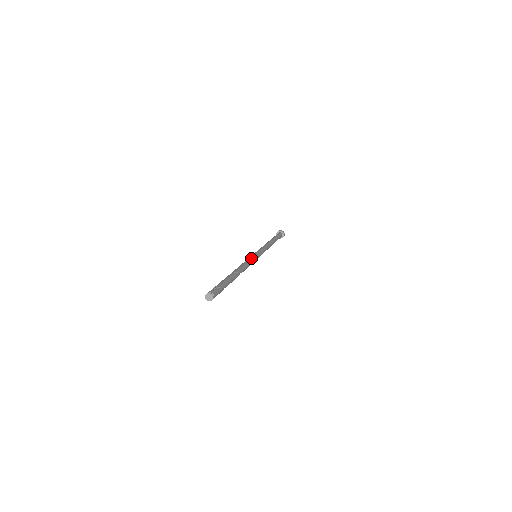
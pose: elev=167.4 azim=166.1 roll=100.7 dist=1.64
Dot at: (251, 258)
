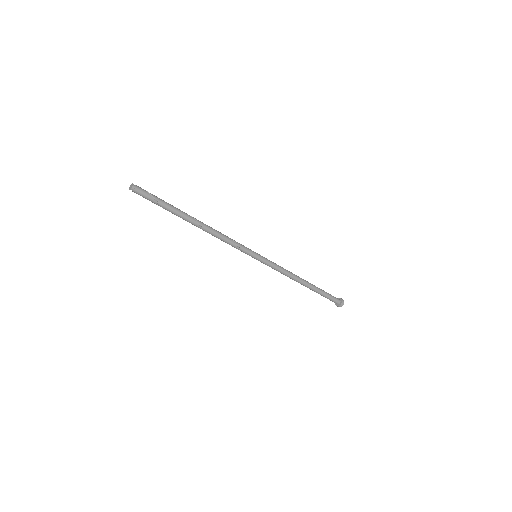
Dot at: (240, 244)
